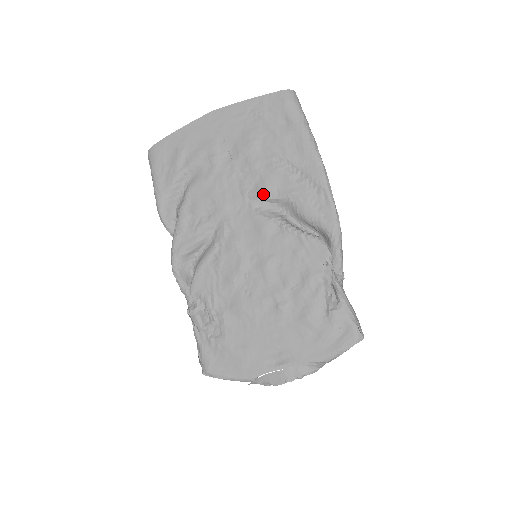
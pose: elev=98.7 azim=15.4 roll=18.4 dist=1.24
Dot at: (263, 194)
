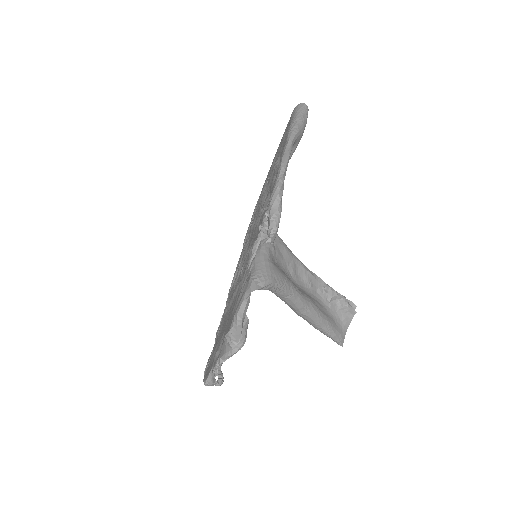
Dot at: (264, 196)
